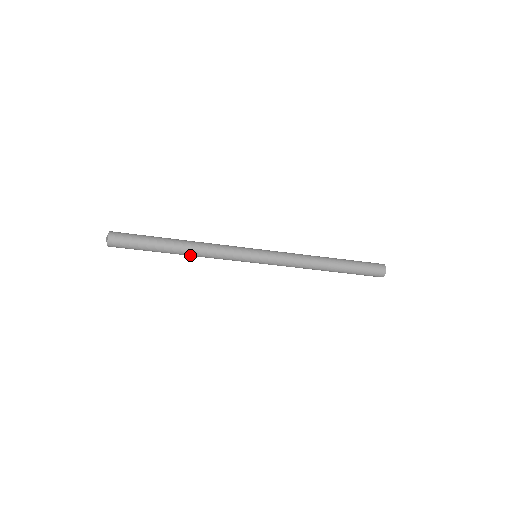
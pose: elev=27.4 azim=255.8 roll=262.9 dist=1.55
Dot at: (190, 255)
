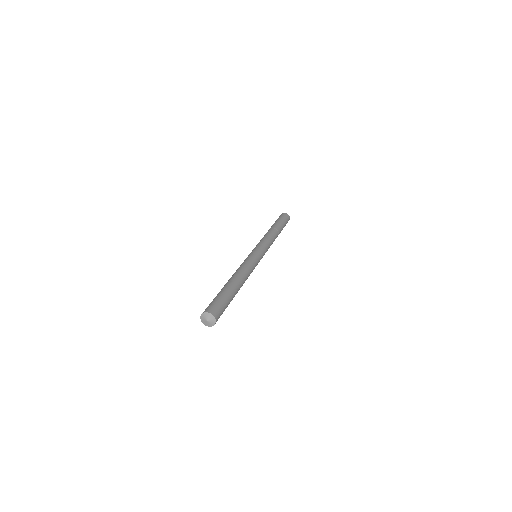
Dot at: occluded
